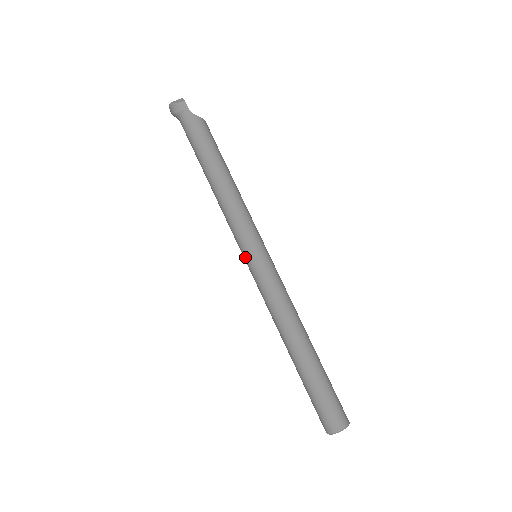
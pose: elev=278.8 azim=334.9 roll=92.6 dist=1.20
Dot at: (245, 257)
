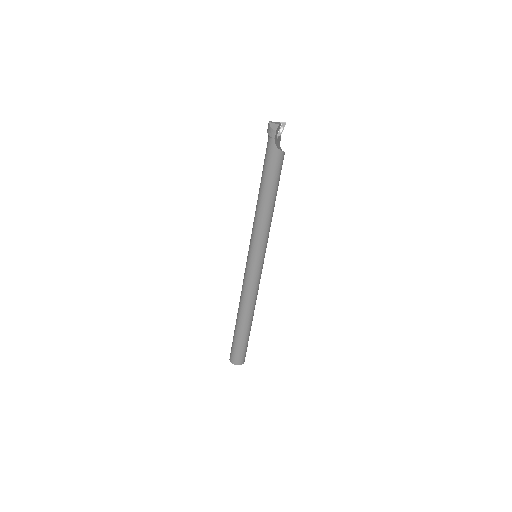
Dot at: (248, 253)
